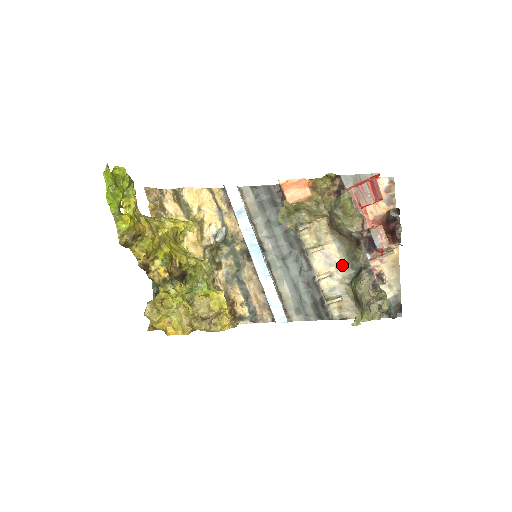
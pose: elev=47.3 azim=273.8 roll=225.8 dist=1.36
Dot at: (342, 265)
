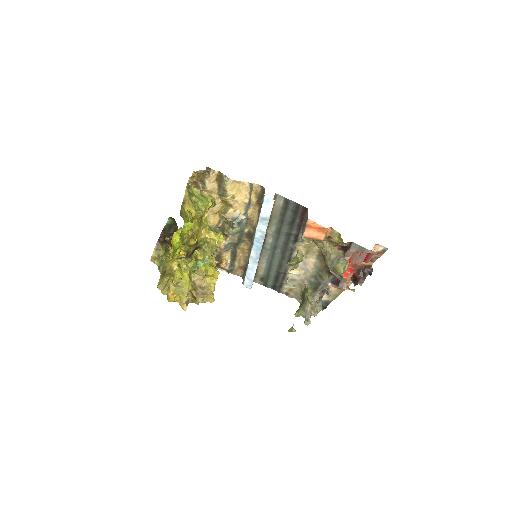
Dot at: (310, 273)
